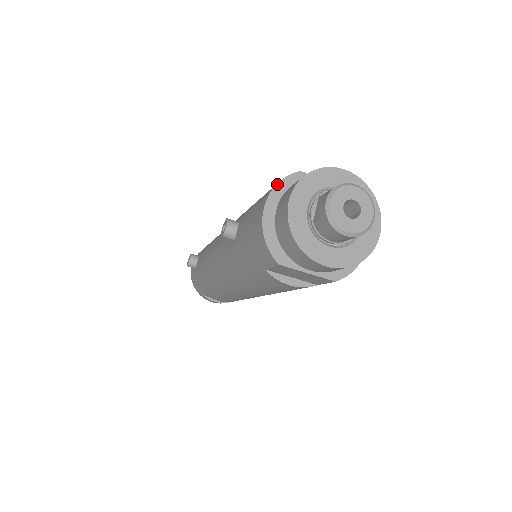
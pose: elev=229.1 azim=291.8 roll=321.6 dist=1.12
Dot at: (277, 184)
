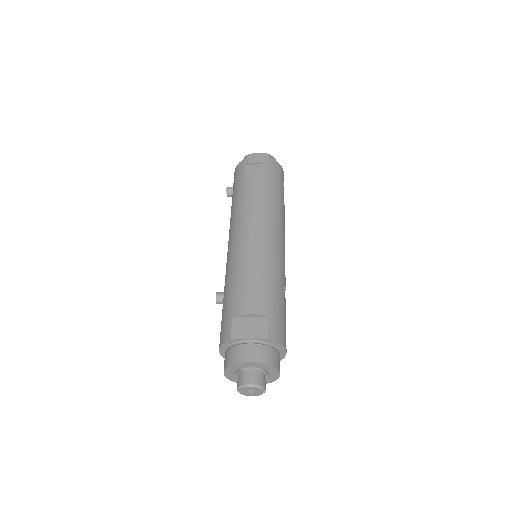
Dot at: (221, 346)
